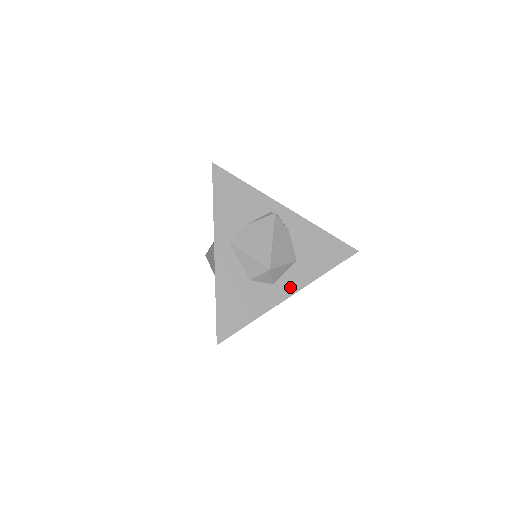
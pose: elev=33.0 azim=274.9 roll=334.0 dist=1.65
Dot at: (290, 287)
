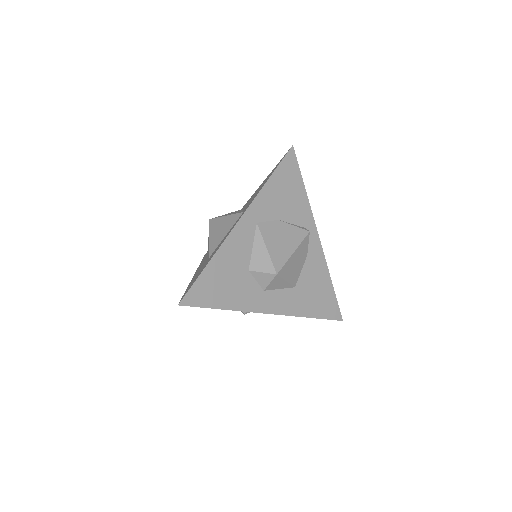
Dot at: (274, 305)
